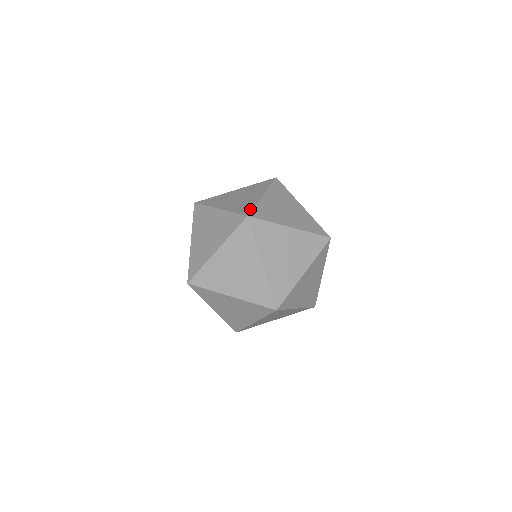
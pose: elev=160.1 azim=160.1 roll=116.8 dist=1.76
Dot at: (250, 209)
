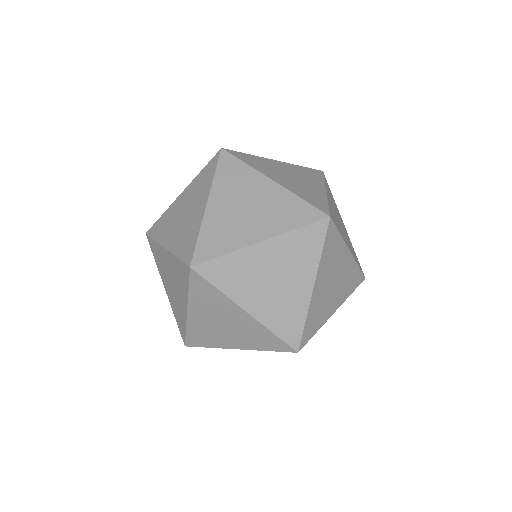
Dot at: (237, 152)
